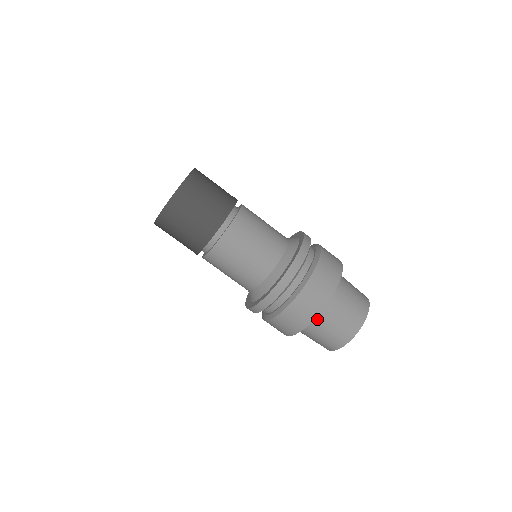
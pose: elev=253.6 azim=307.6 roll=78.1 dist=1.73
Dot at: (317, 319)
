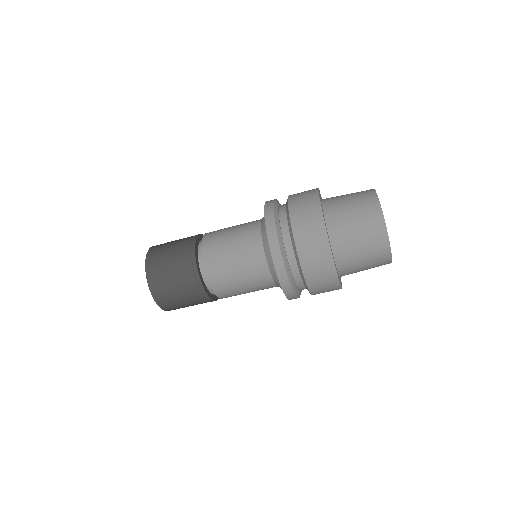
Dot at: (337, 240)
